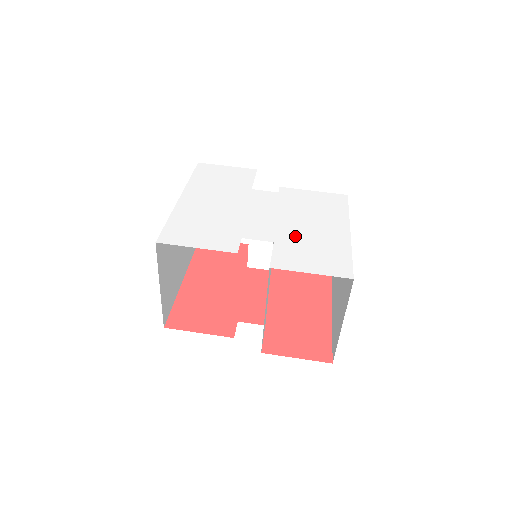
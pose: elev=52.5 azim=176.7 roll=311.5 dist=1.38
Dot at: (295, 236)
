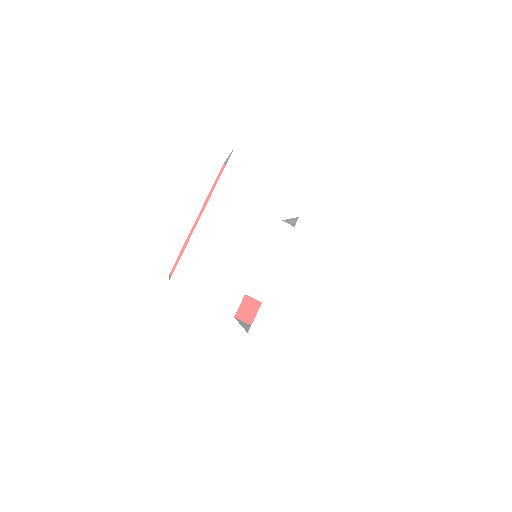
Dot at: (282, 299)
